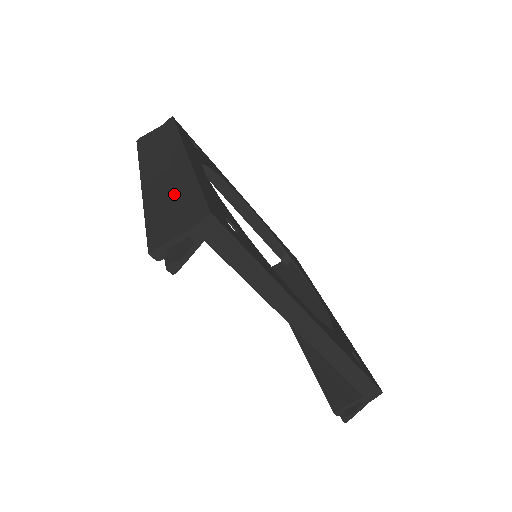
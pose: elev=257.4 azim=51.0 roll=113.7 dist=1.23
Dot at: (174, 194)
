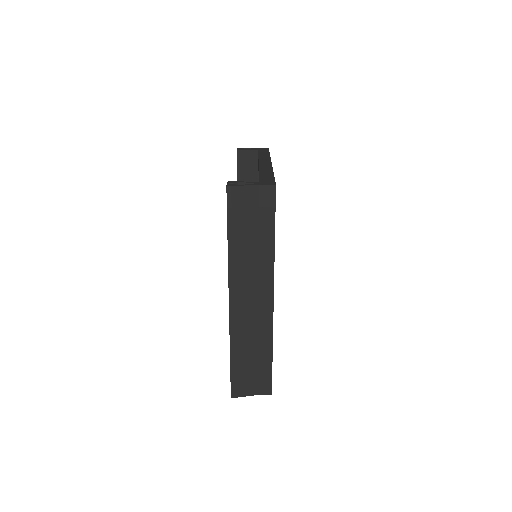
Dot at: (254, 351)
